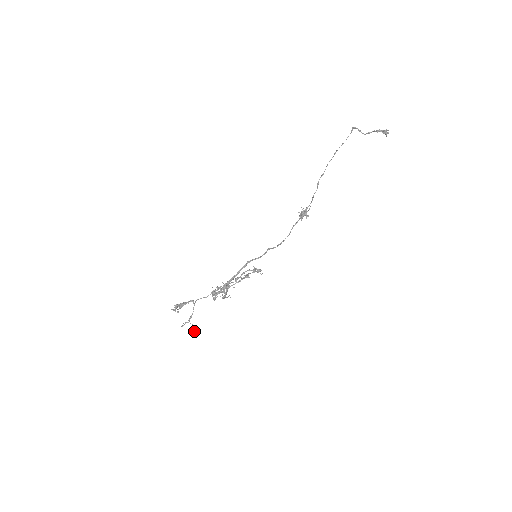
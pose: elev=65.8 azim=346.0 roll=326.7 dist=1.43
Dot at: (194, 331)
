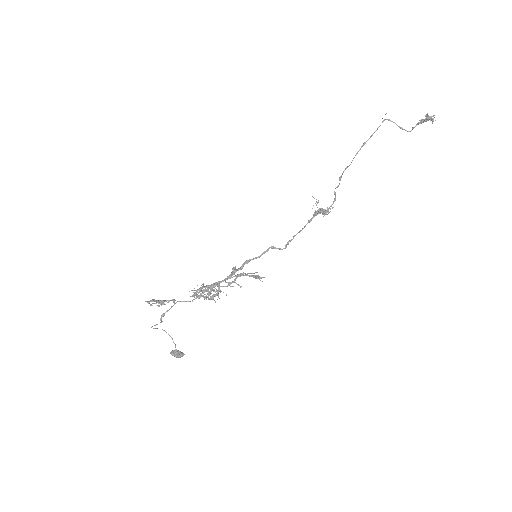
Dot at: (175, 352)
